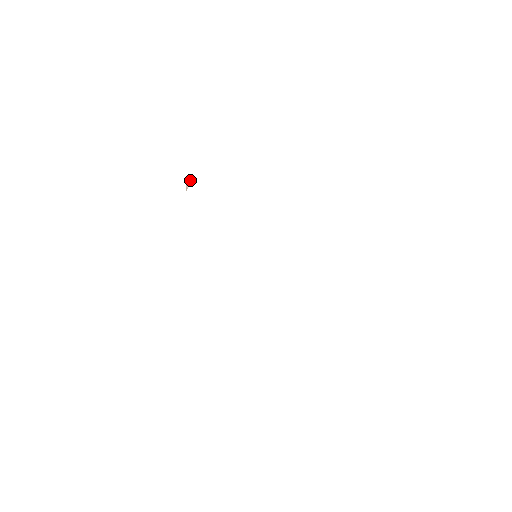
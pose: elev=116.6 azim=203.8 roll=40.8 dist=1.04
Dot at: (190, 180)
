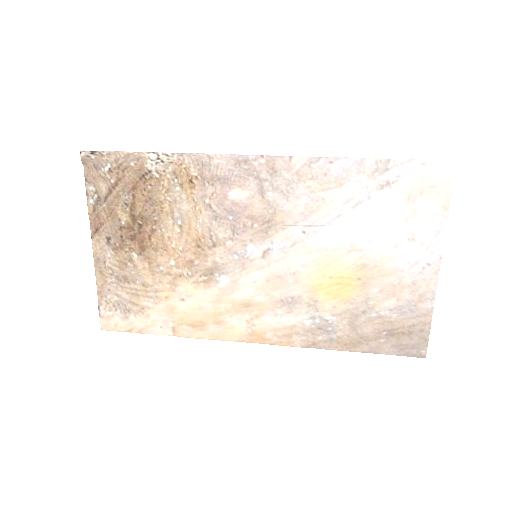
Dot at: (169, 213)
